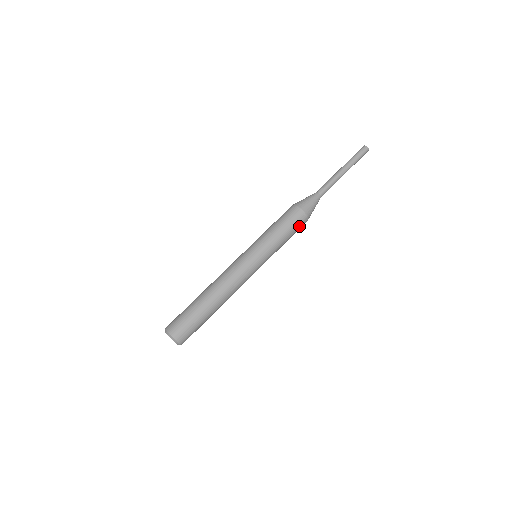
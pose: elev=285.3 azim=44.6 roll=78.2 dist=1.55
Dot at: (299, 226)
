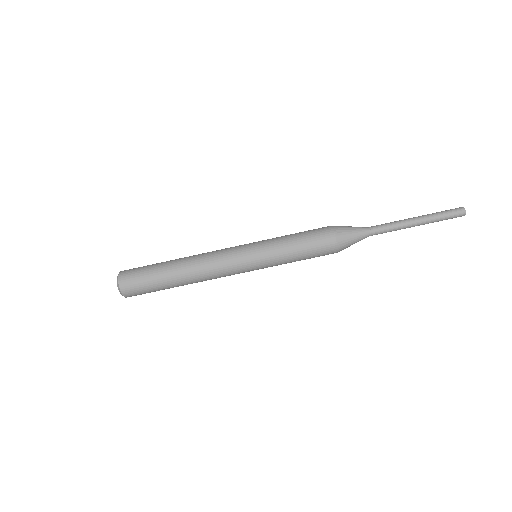
Dot at: (322, 251)
